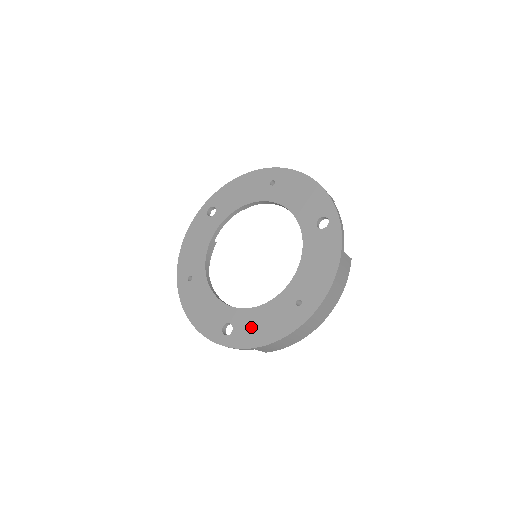
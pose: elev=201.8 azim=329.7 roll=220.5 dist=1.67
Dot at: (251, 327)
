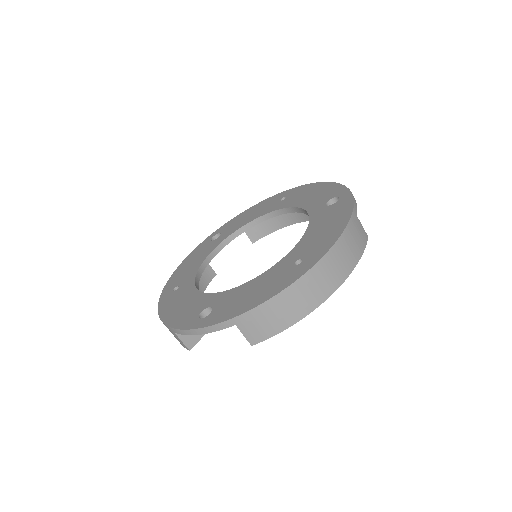
Dot at: (235, 301)
